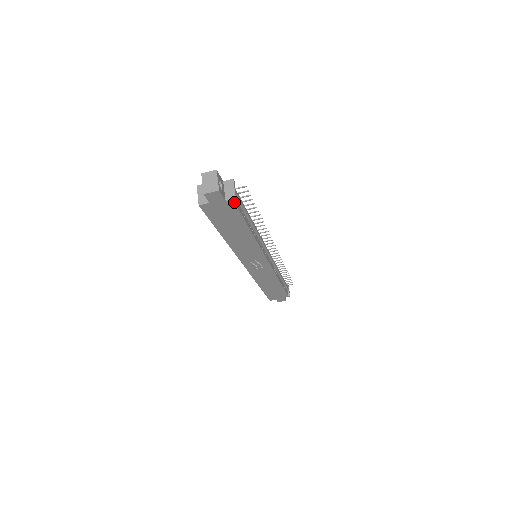
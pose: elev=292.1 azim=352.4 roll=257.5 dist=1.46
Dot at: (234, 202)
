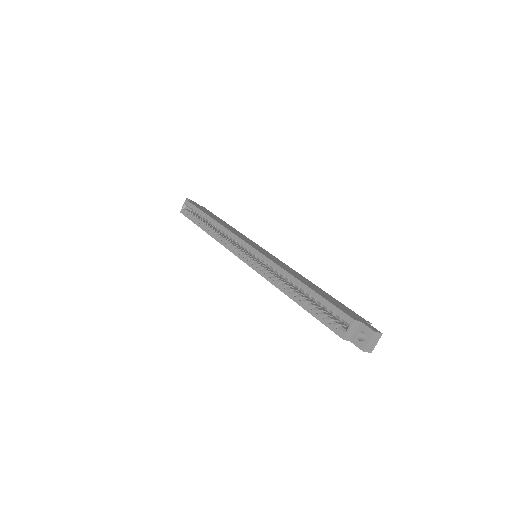
Dot at: occluded
